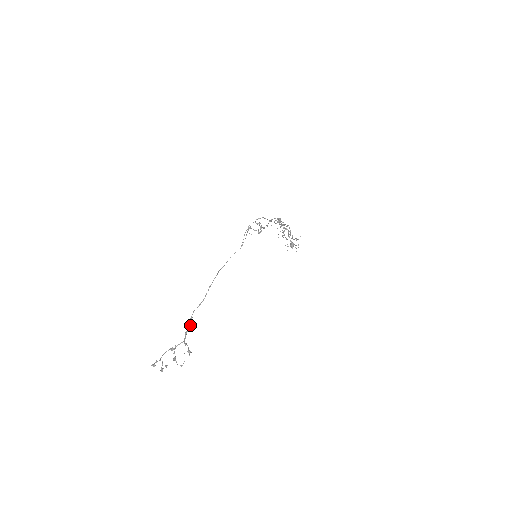
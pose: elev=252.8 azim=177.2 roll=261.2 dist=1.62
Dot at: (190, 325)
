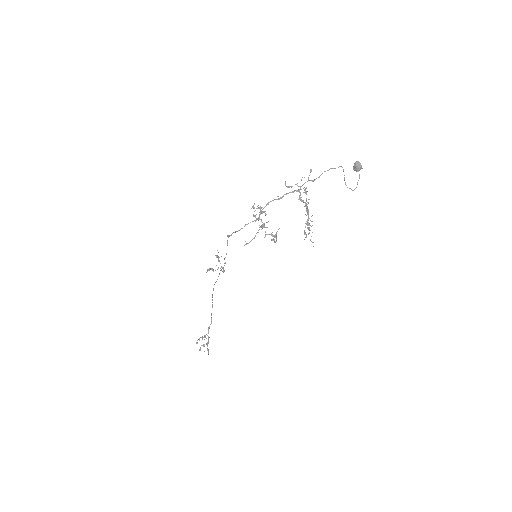
Dot at: (211, 320)
